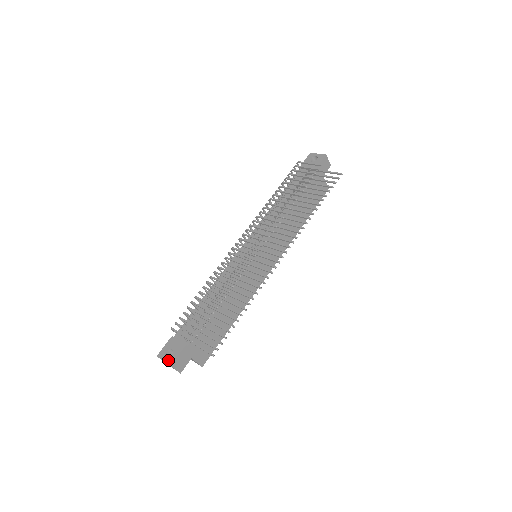
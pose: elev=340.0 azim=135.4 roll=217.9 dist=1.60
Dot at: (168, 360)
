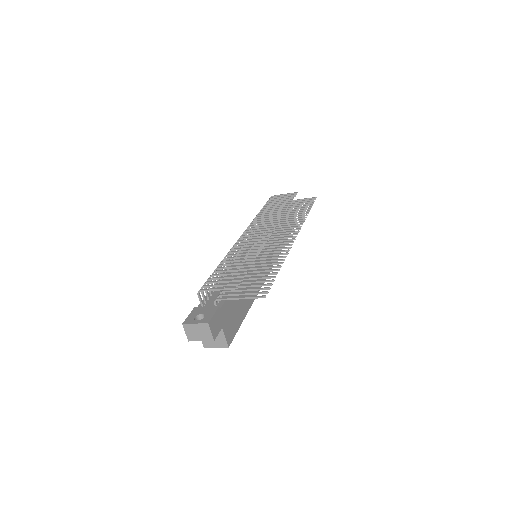
Dot at: (202, 321)
